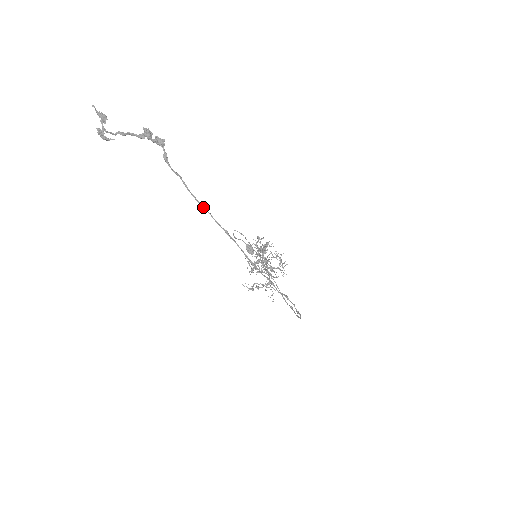
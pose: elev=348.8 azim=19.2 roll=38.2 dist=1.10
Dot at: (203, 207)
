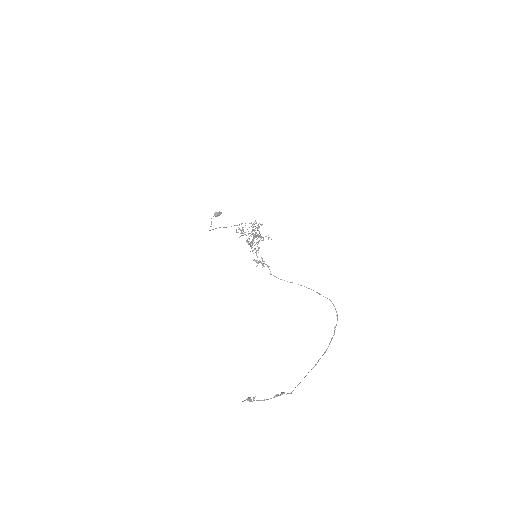
Dot at: occluded
